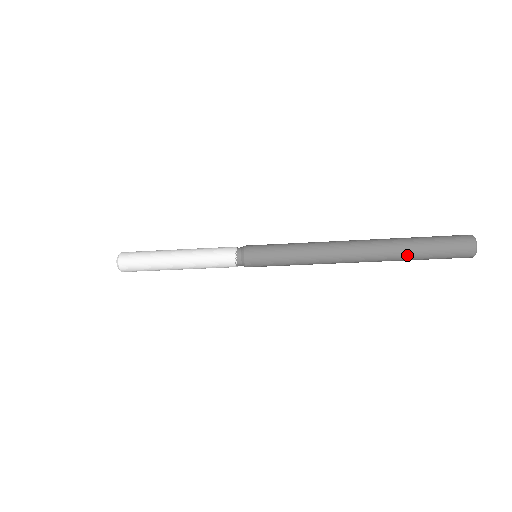
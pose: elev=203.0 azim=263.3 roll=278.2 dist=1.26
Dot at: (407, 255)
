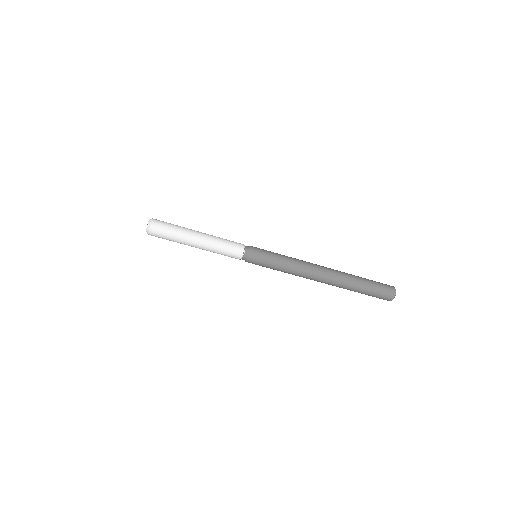
Dot at: (357, 284)
